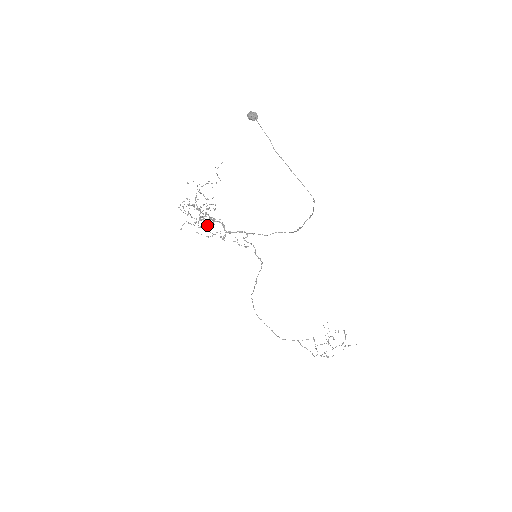
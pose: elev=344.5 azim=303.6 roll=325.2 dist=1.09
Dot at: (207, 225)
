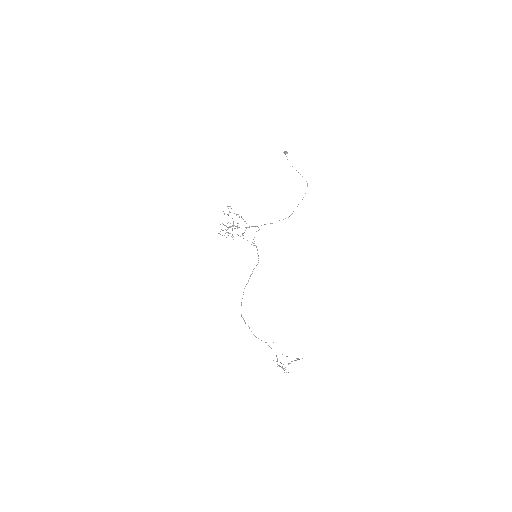
Dot at: occluded
